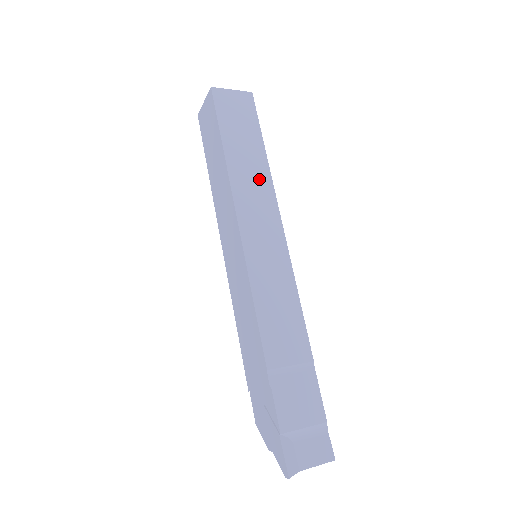
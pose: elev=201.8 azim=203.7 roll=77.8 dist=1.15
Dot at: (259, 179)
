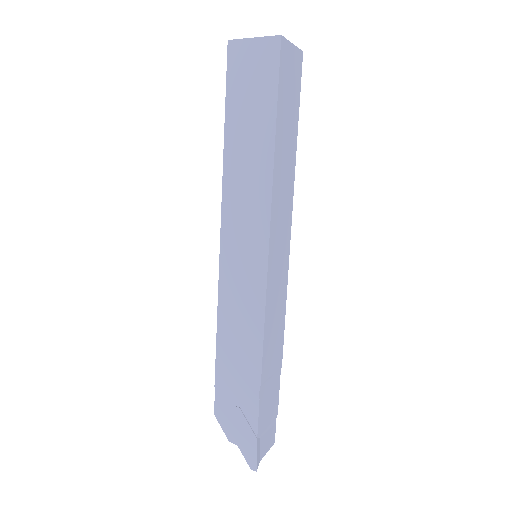
Dot at: (288, 176)
